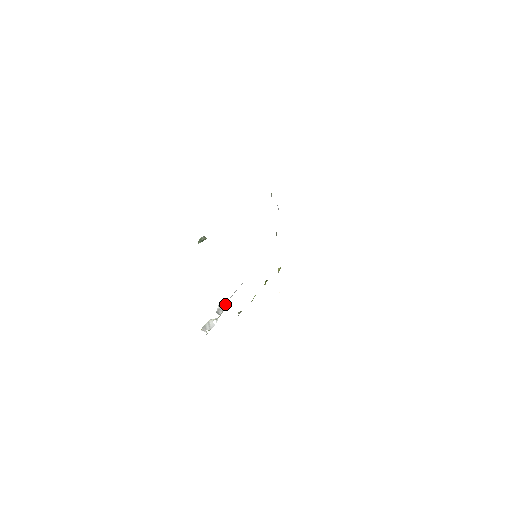
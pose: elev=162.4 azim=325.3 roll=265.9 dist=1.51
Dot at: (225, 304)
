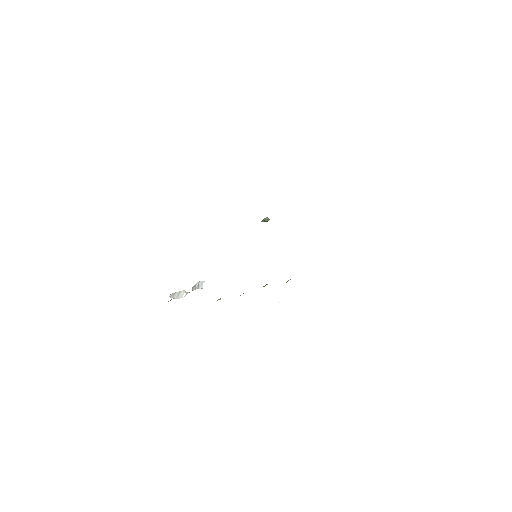
Dot at: occluded
